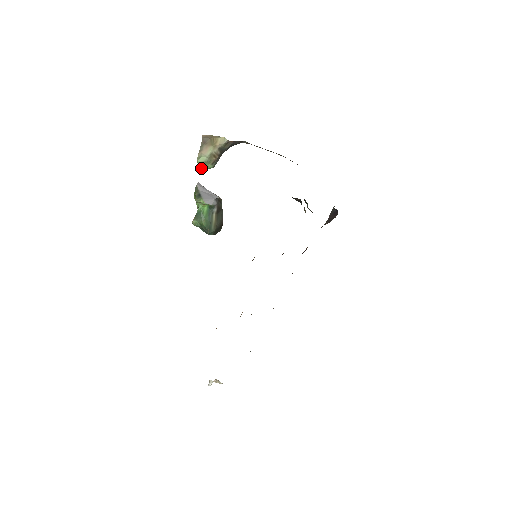
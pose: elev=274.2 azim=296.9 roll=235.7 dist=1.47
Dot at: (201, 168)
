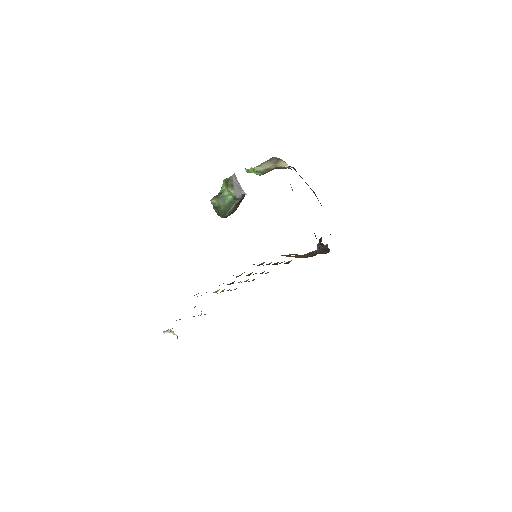
Dot at: (251, 171)
